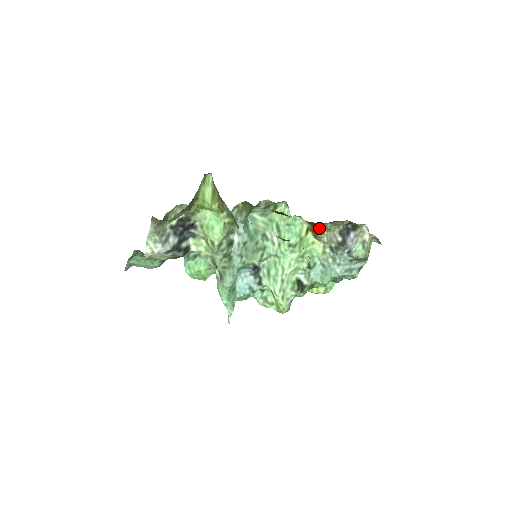
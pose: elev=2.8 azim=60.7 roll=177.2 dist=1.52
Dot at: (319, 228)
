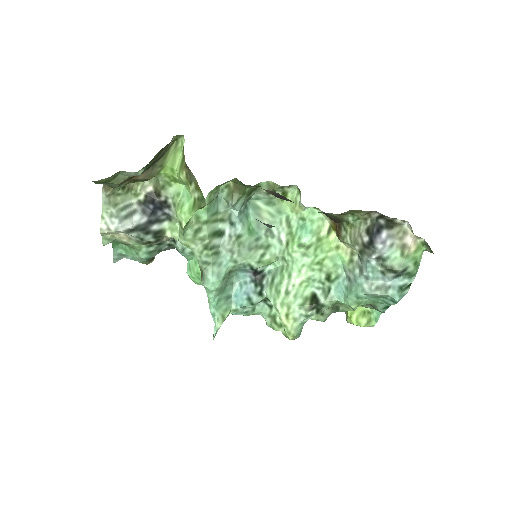
Dot at: (341, 224)
